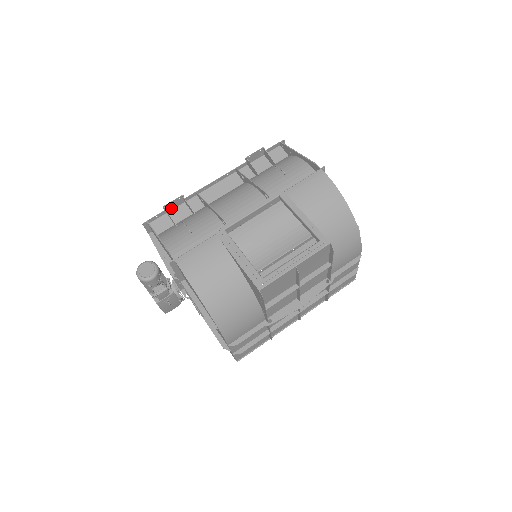
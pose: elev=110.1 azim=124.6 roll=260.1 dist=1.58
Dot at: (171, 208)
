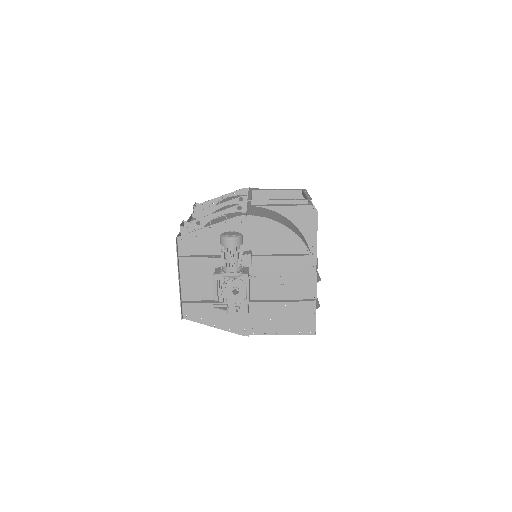
Dot at: occluded
